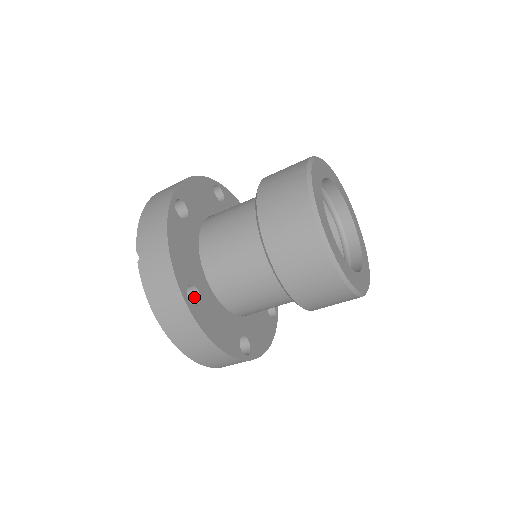
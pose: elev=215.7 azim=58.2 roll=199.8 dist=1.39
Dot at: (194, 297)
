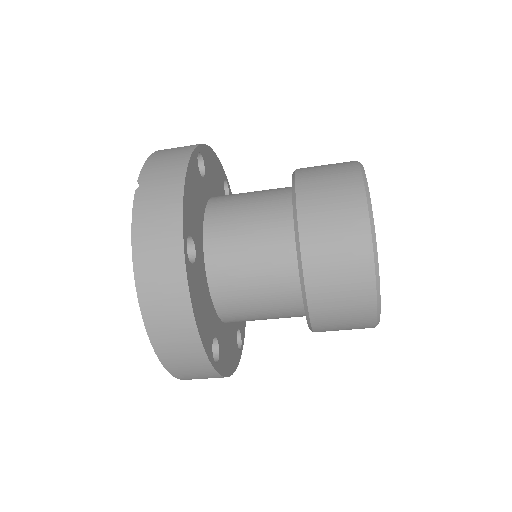
Dot at: occluded
